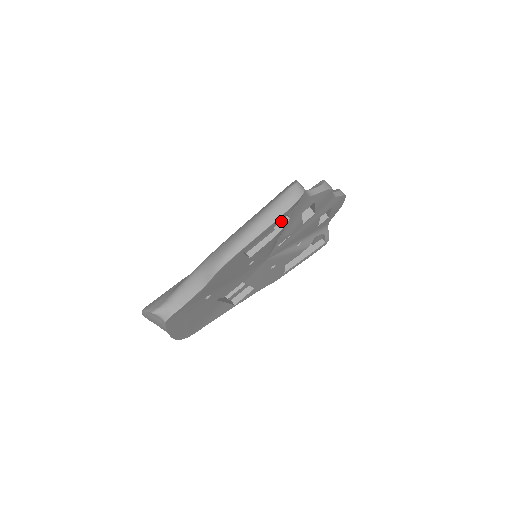
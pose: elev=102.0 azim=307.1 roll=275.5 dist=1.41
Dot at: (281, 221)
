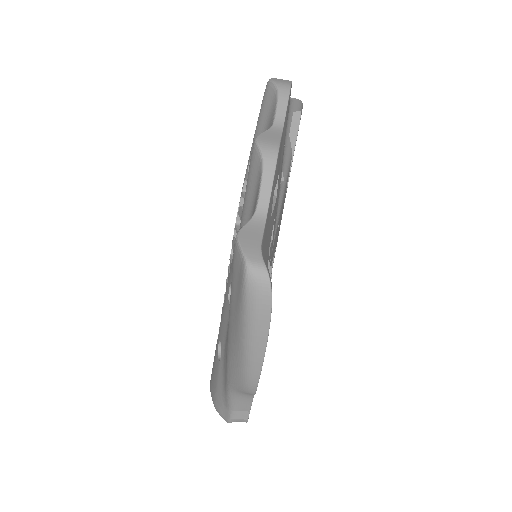
Dot at: occluded
